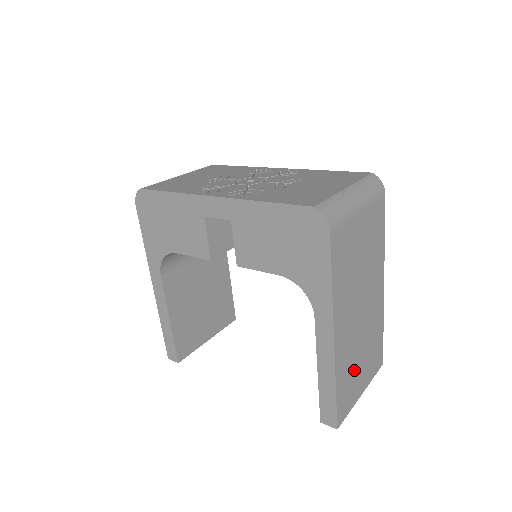
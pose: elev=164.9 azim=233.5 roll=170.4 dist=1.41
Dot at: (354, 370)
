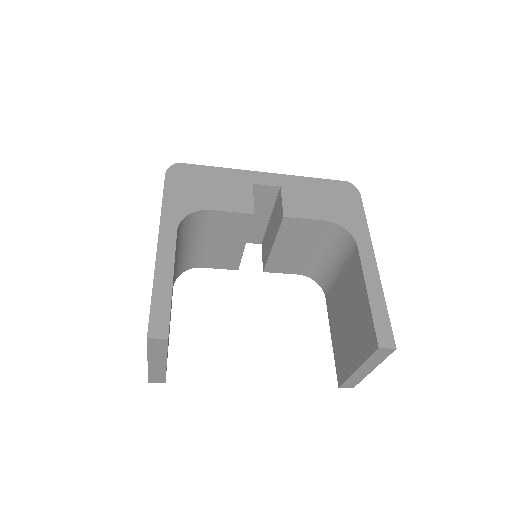
Dot at: occluded
